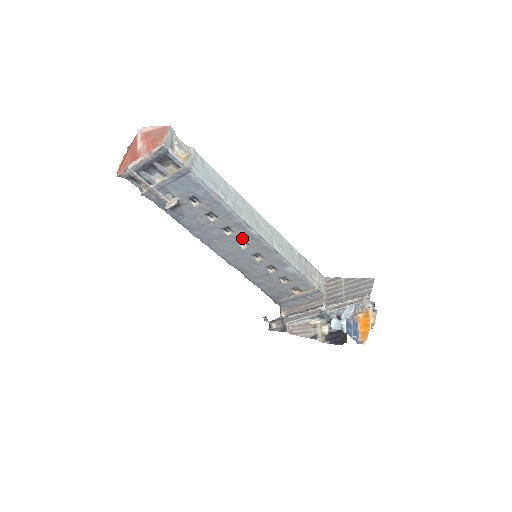
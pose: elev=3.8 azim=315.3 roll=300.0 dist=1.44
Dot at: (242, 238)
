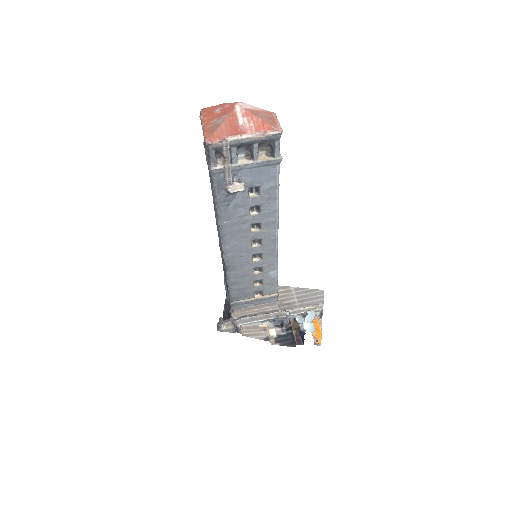
Dot at: (261, 237)
